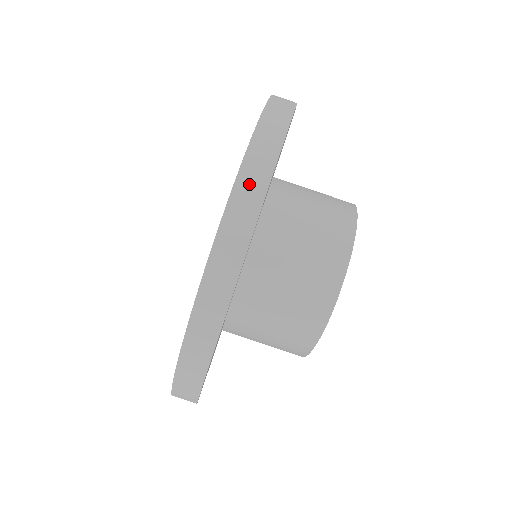
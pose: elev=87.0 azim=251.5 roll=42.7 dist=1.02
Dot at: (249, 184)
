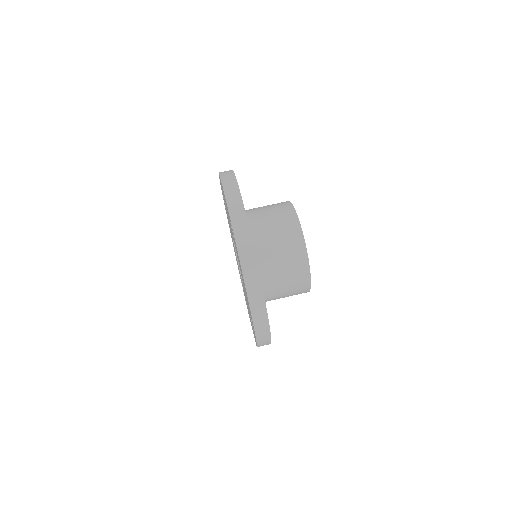
Dot at: occluded
